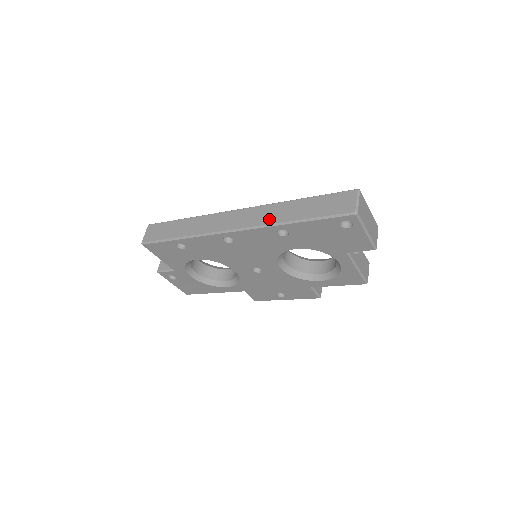
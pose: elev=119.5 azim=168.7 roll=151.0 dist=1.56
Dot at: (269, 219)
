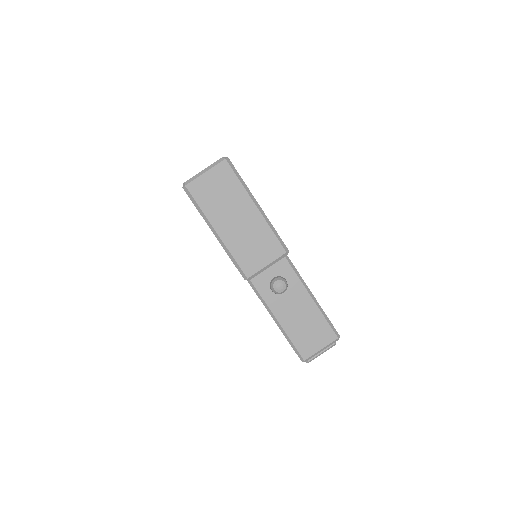
Dot at: occluded
